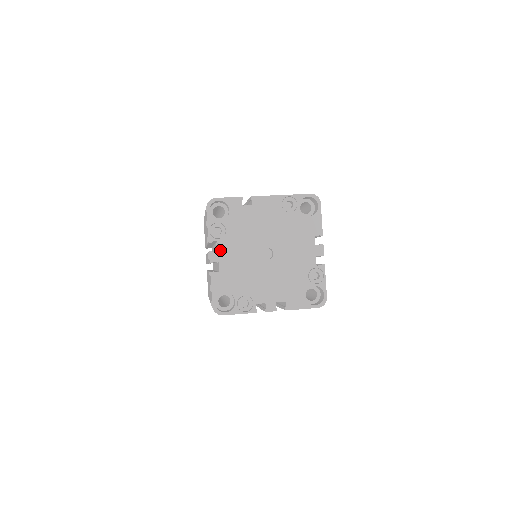
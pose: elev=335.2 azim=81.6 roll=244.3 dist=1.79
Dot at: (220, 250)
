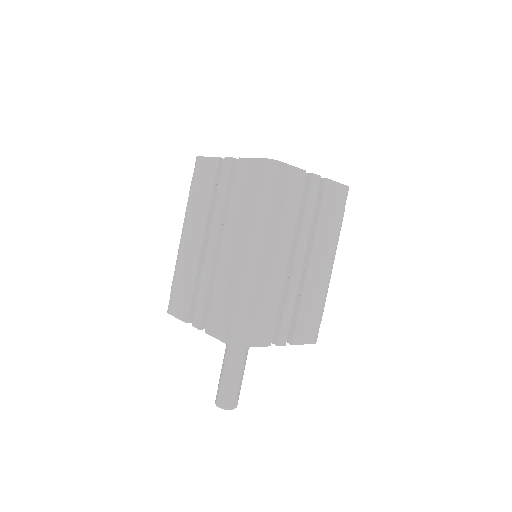
Dot at: occluded
